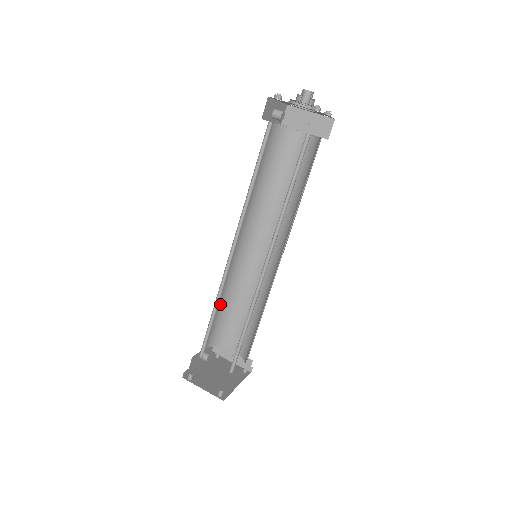
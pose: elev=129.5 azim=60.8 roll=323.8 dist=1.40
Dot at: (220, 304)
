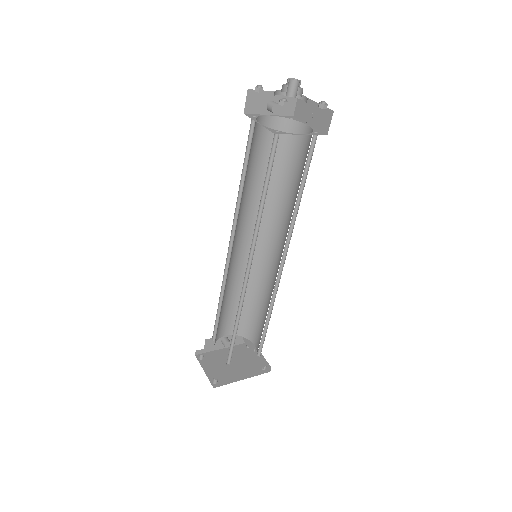
Dot at: (237, 296)
